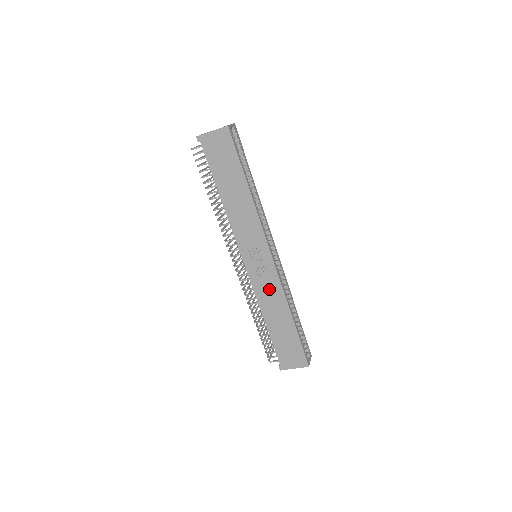
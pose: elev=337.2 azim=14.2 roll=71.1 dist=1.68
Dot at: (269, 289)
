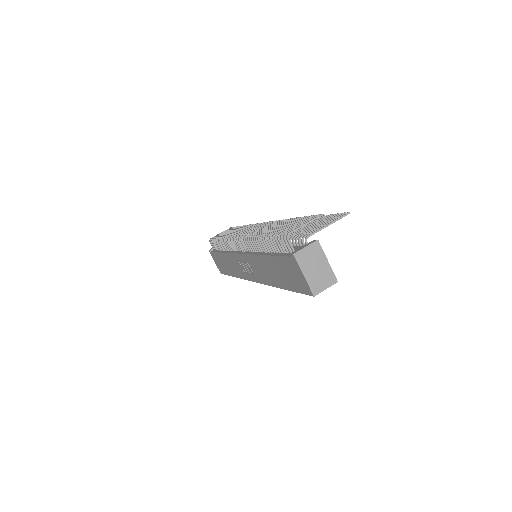
Dot at: (238, 267)
